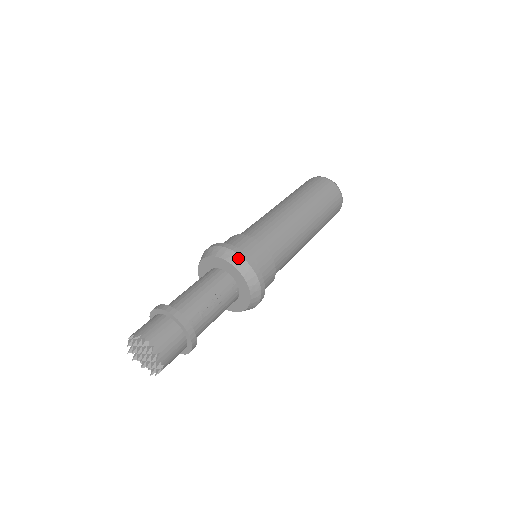
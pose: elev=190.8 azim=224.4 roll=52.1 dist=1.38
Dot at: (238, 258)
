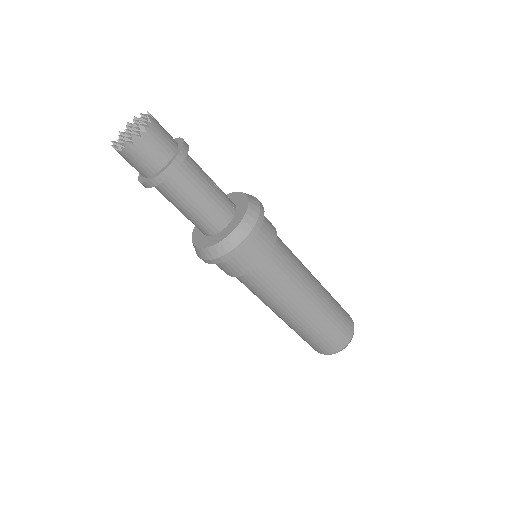
Dot at: occluded
